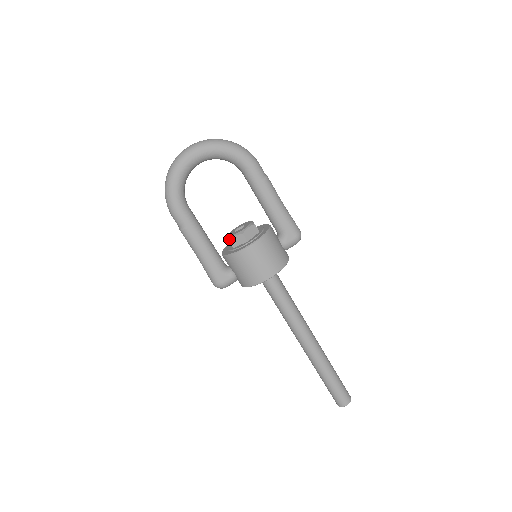
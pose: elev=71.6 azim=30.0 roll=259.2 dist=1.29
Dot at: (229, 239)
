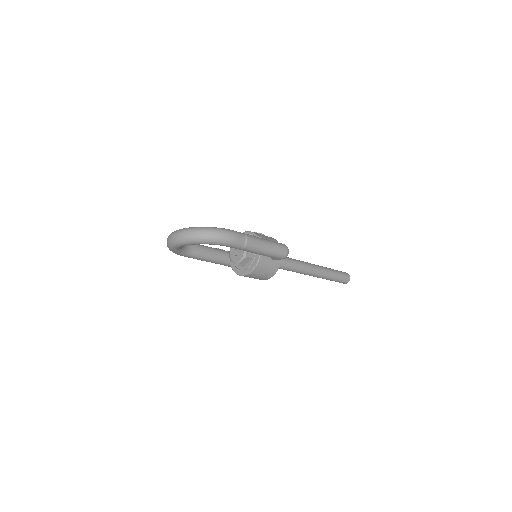
Dot at: occluded
